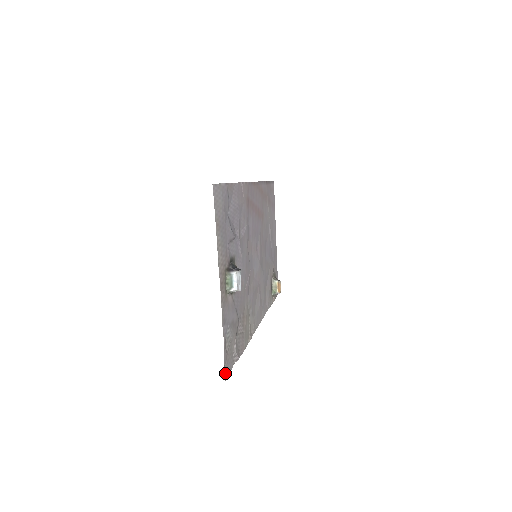
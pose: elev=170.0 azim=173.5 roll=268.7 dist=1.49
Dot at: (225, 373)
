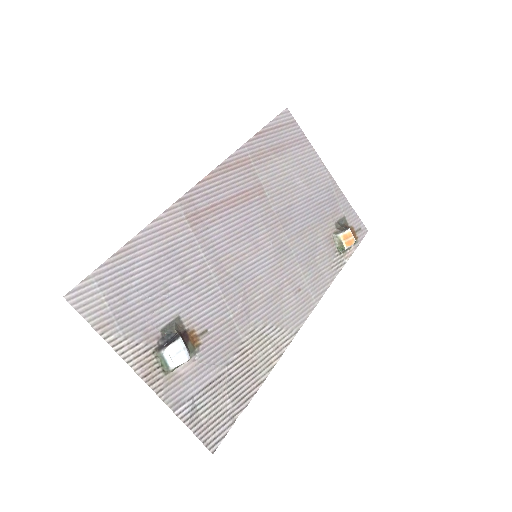
Dot at: (211, 445)
